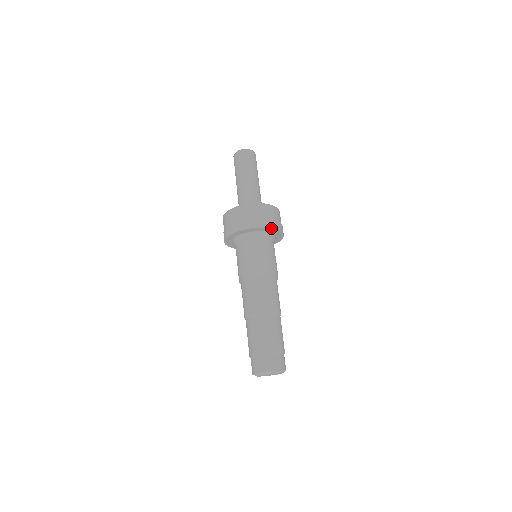
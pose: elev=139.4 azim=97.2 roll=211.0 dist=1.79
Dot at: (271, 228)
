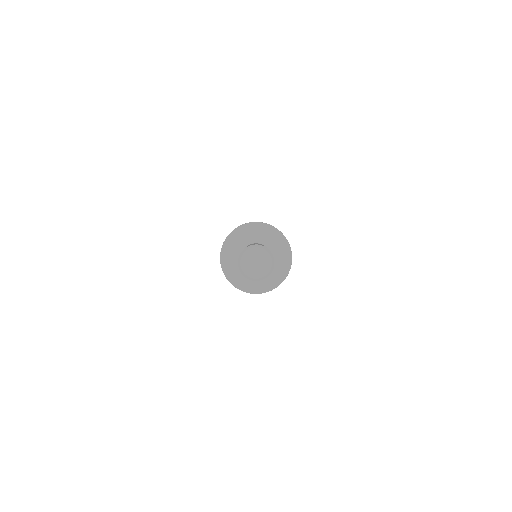
Dot at: occluded
